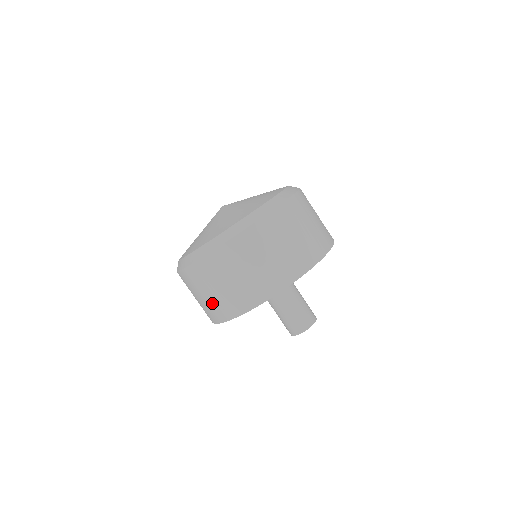
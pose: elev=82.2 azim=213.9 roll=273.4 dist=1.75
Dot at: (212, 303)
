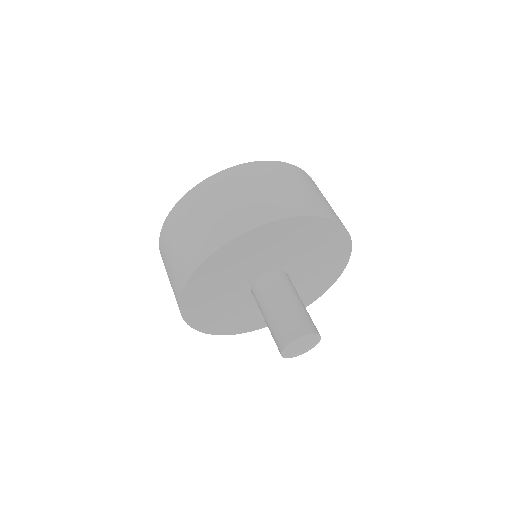
Dot at: (174, 270)
